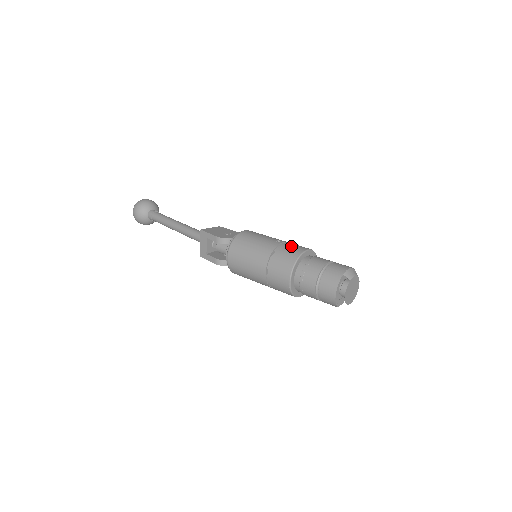
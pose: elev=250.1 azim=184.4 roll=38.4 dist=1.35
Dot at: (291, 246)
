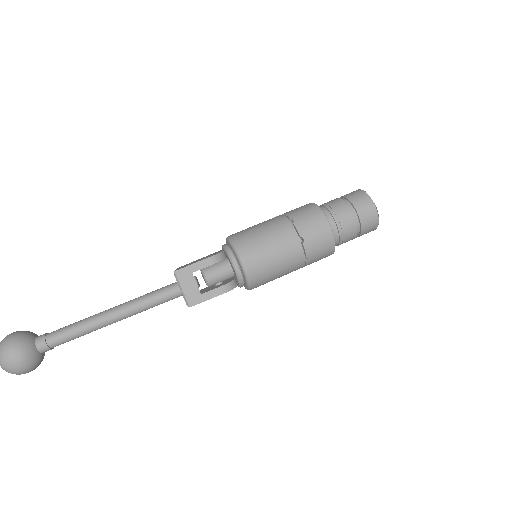
Dot at: (295, 209)
